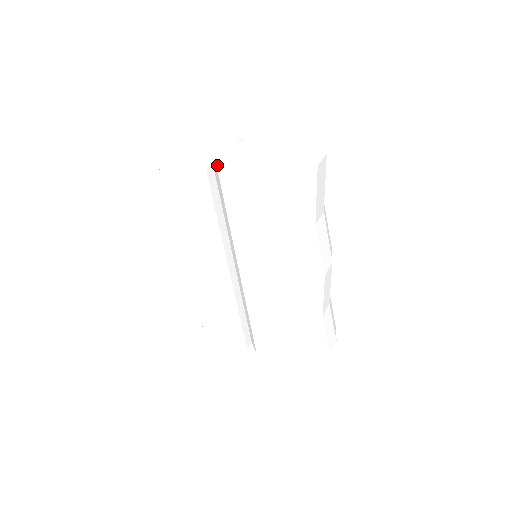
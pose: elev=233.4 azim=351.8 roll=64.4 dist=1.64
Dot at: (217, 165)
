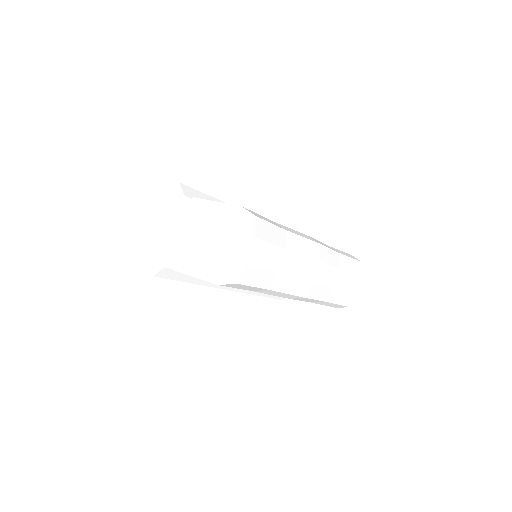
Dot at: (171, 257)
